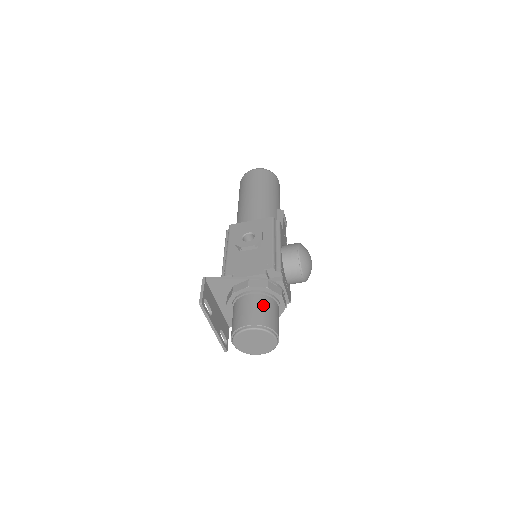
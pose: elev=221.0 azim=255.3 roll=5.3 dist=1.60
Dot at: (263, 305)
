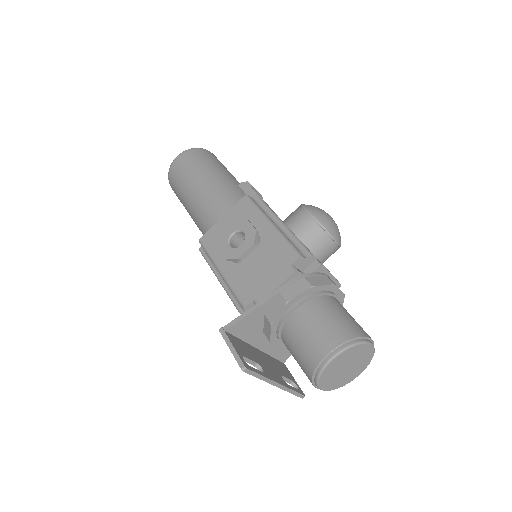
Dot at: (324, 313)
